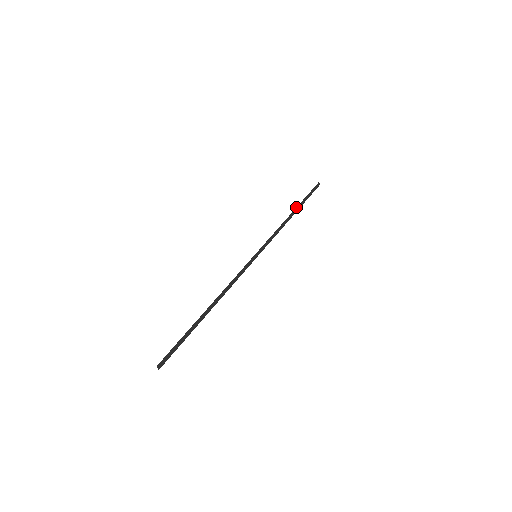
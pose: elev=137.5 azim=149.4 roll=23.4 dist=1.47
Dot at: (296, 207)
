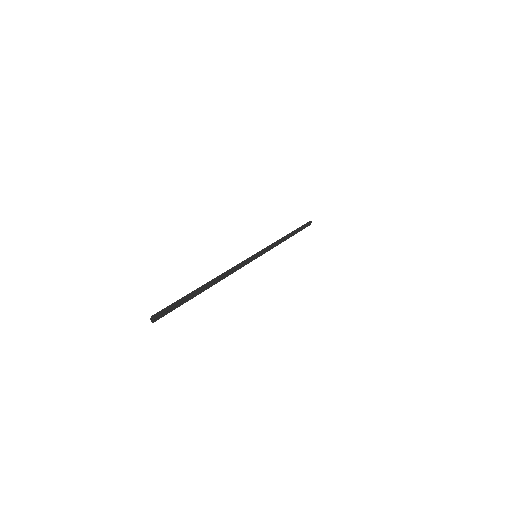
Dot at: occluded
